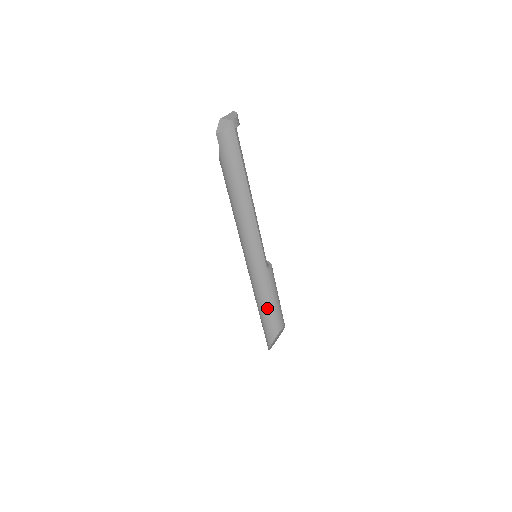
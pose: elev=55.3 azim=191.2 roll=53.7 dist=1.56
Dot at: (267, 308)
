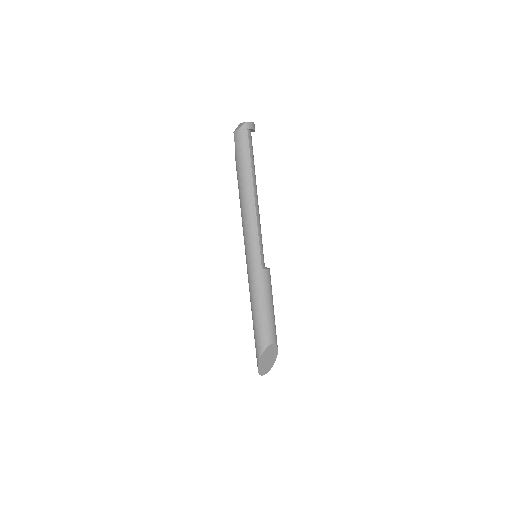
Dot at: (258, 312)
